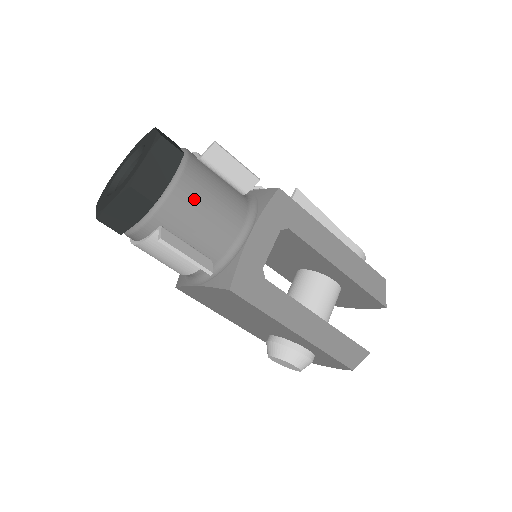
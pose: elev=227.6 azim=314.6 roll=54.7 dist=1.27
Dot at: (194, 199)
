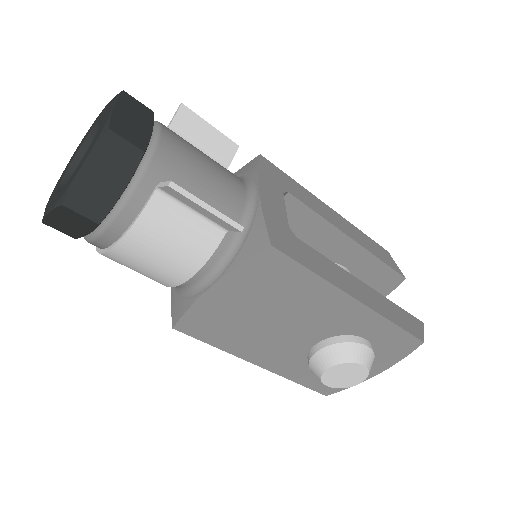
Dot at: (185, 153)
